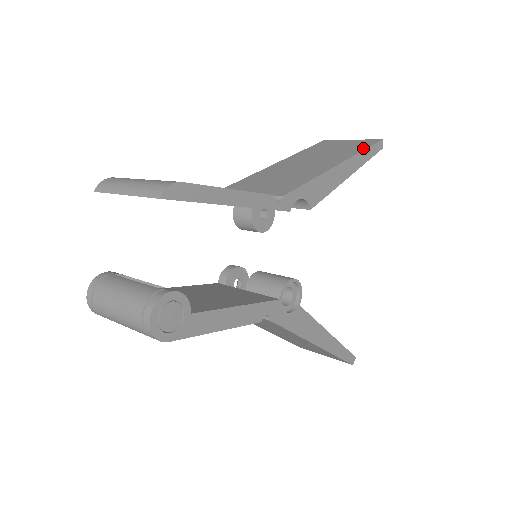
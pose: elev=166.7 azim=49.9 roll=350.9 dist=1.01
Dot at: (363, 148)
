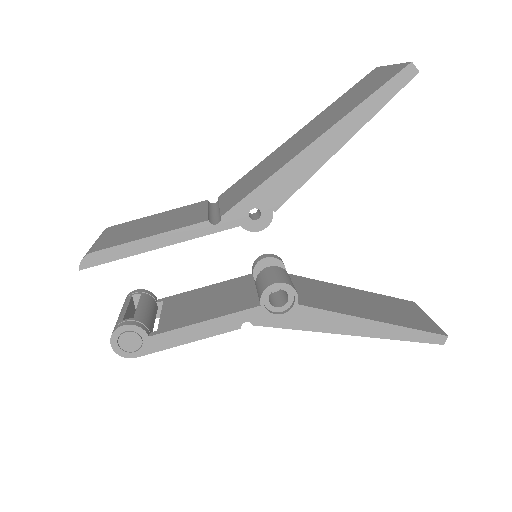
Dot at: (368, 95)
